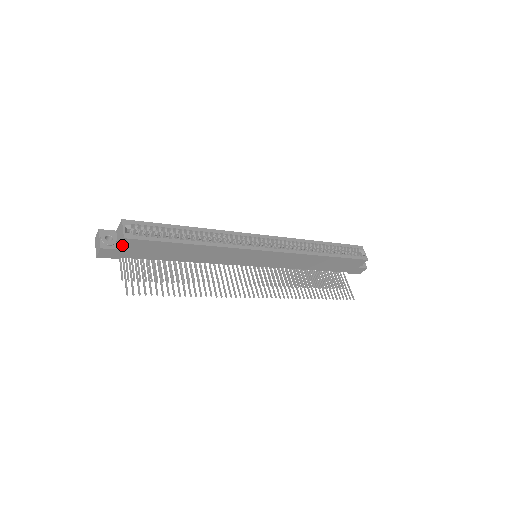
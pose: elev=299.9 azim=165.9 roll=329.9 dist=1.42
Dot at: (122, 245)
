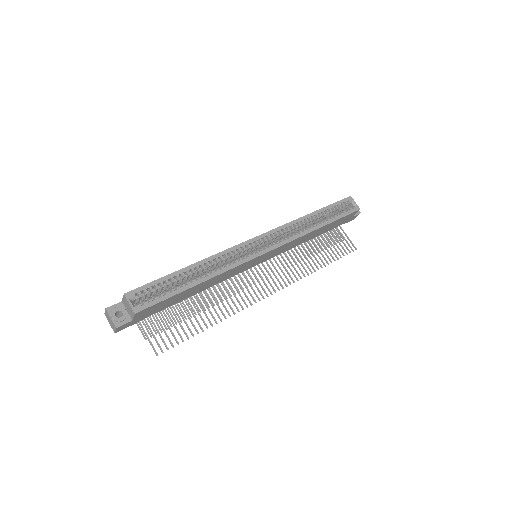
Dot at: (134, 317)
